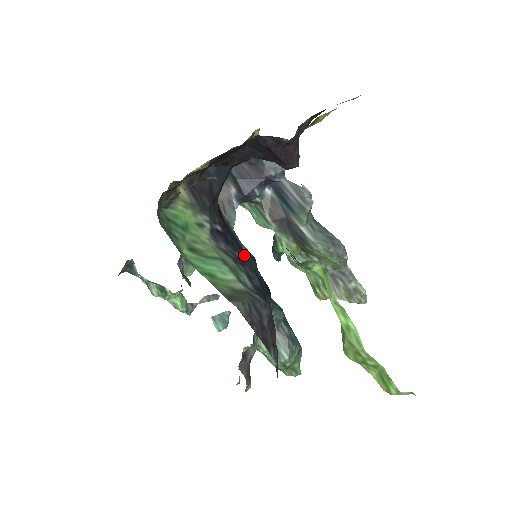
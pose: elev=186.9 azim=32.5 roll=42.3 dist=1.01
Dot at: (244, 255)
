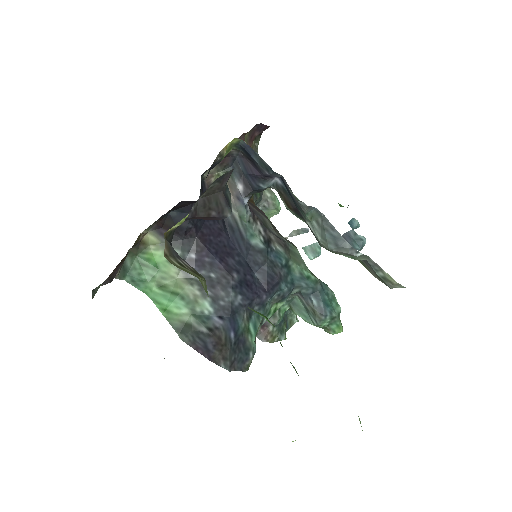
Dot at: (245, 255)
